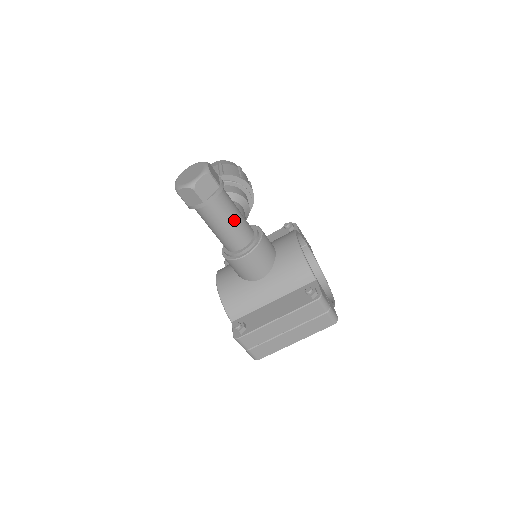
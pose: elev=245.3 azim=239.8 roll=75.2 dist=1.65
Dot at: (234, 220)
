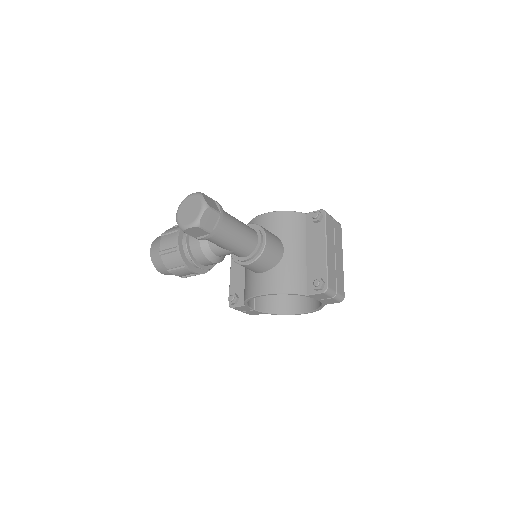
Dot at: (238, 220)
